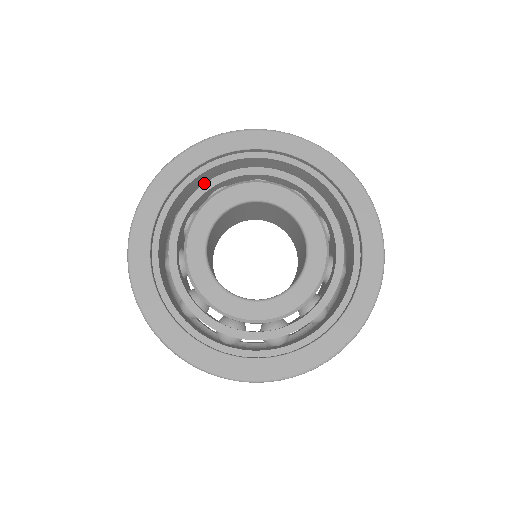
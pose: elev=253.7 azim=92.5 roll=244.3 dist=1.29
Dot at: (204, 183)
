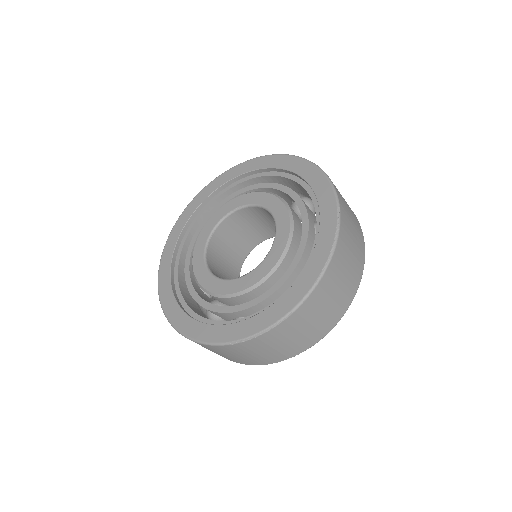
Dot at: occluded
